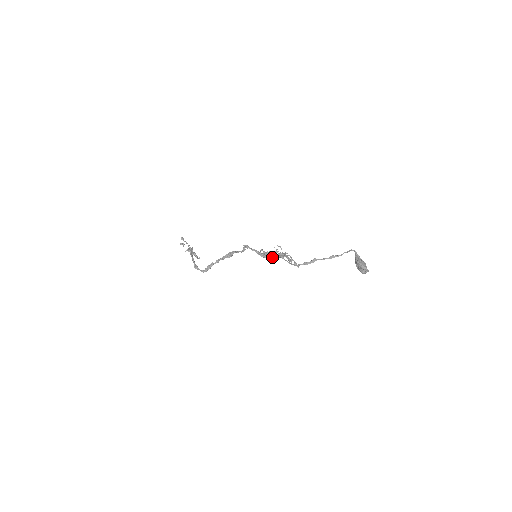
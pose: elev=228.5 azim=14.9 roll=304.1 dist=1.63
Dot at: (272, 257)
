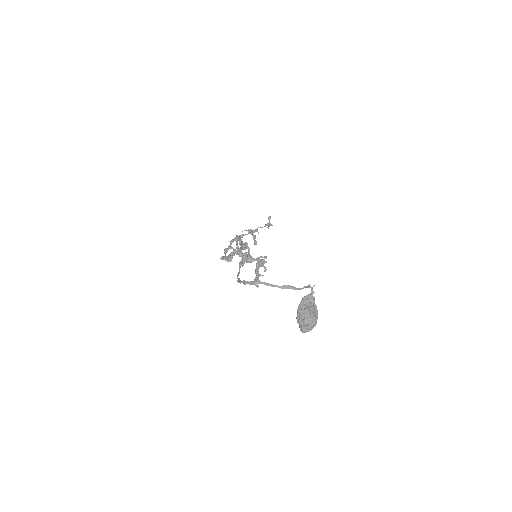
Dot at: (221, 259)
